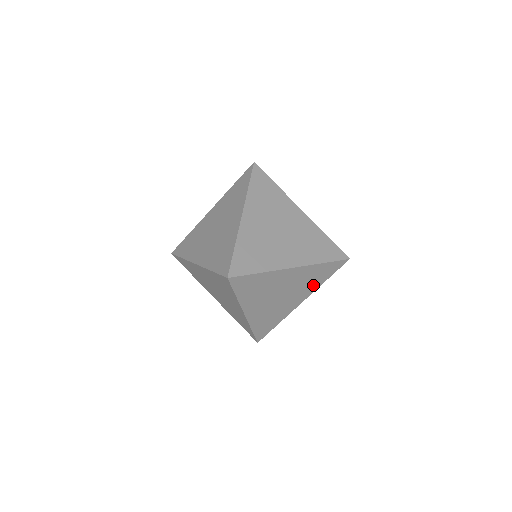
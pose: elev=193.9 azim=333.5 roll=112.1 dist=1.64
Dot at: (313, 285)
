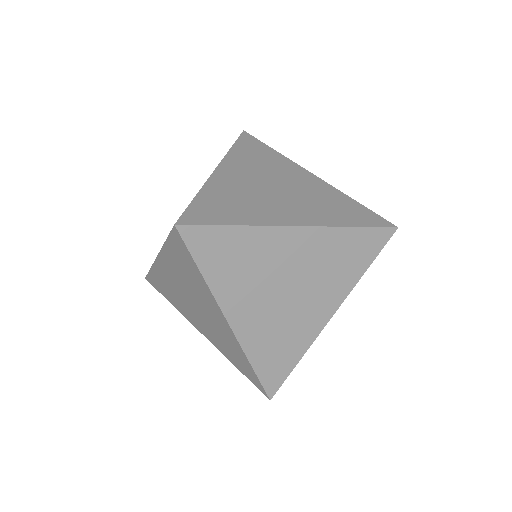
Dot at: (344, 277)
